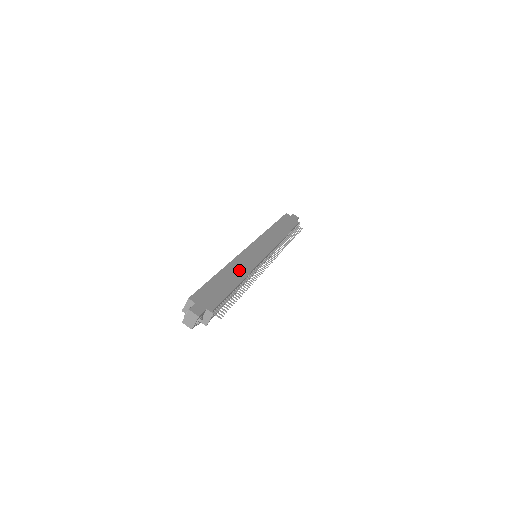
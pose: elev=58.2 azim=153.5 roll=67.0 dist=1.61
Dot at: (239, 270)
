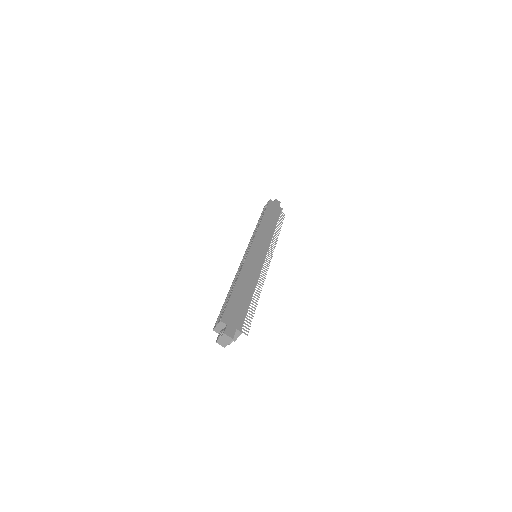
Dot at: (249, 279)
